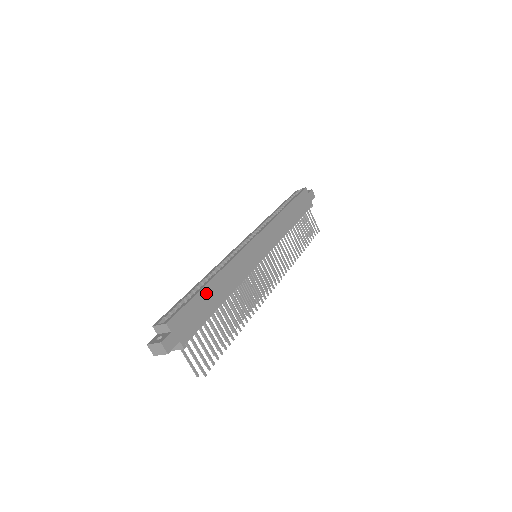
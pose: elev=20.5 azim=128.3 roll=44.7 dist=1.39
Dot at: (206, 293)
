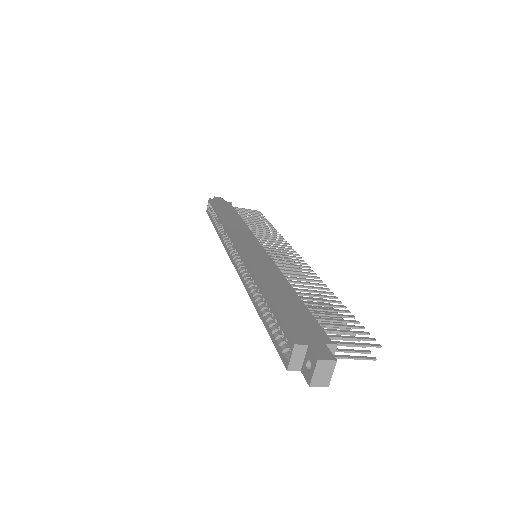
Dot at: (276, 299)
